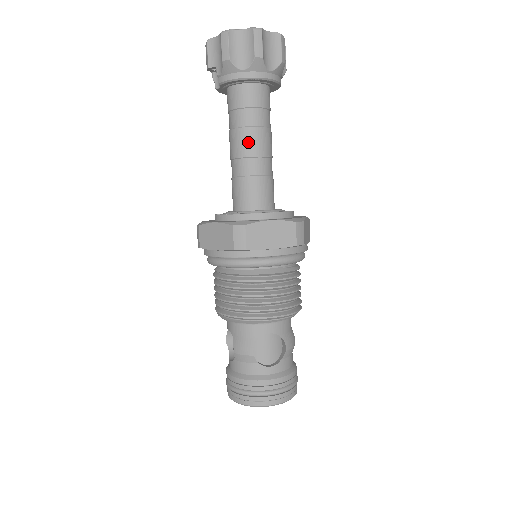
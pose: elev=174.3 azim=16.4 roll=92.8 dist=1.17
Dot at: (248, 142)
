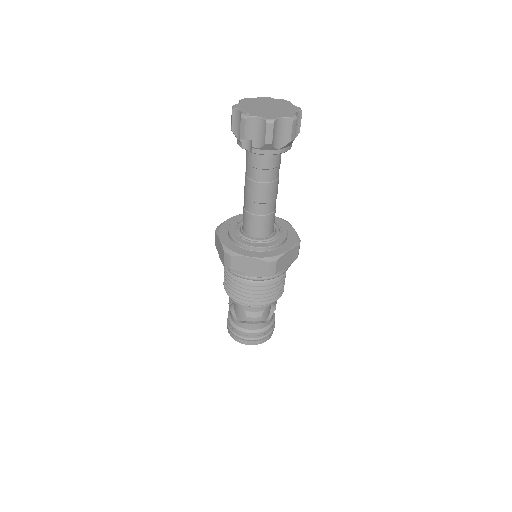
Dot at: (269, 193)
